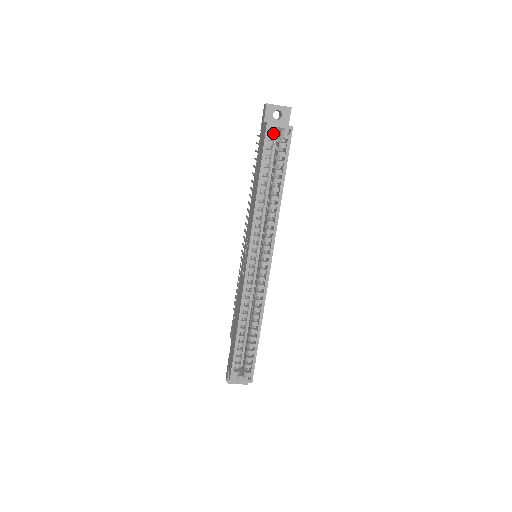
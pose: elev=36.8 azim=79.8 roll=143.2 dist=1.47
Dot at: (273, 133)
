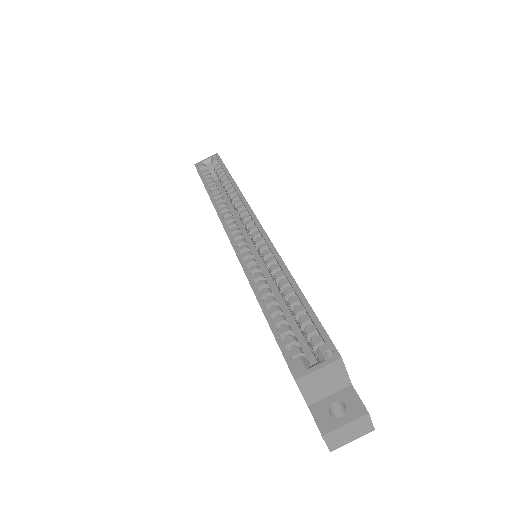
Dot at: (203, 165)
